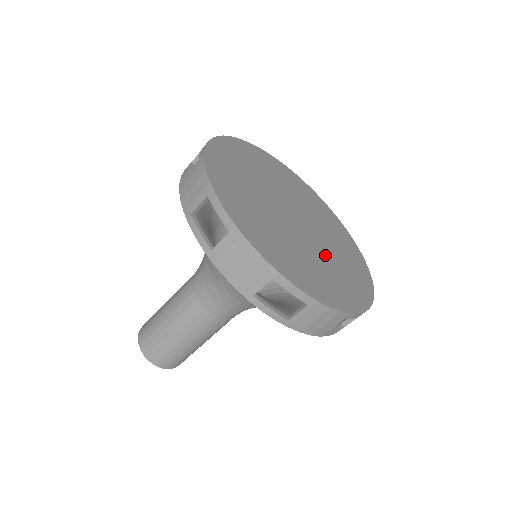
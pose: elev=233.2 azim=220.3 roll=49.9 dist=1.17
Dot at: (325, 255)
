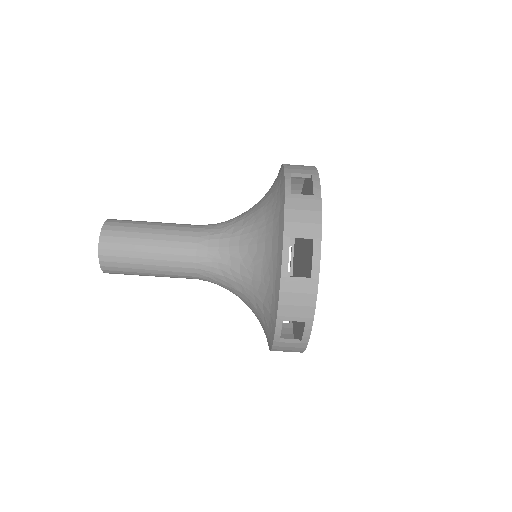
Dot at: occluded
